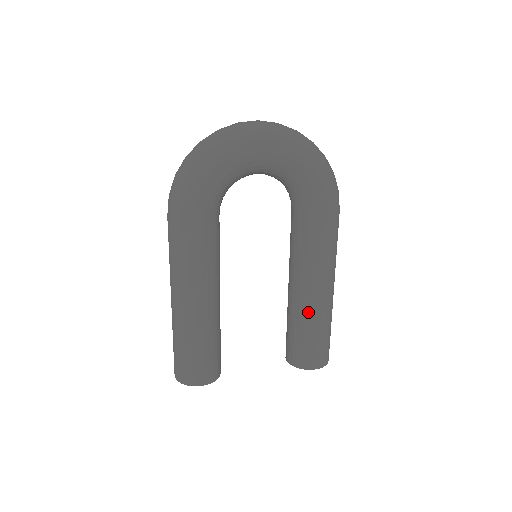
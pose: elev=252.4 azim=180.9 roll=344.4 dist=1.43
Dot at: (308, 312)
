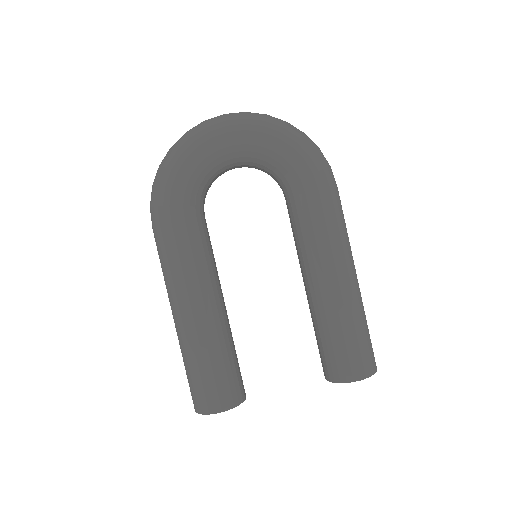
Dot at: (328, 308)
